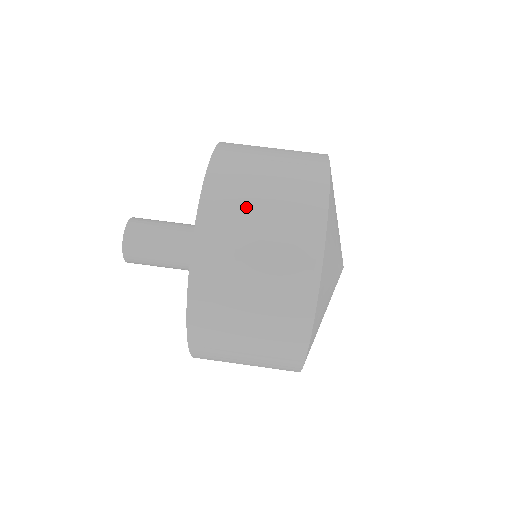
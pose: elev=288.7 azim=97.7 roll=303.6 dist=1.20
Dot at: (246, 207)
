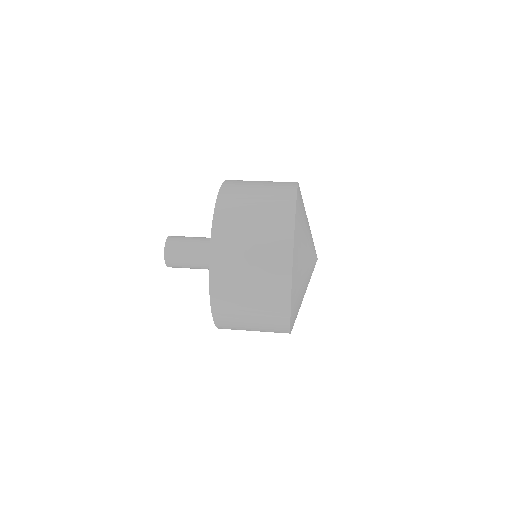
Dot at: occluded
